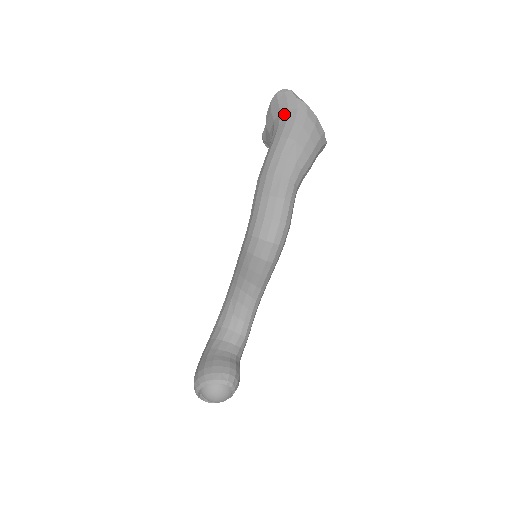
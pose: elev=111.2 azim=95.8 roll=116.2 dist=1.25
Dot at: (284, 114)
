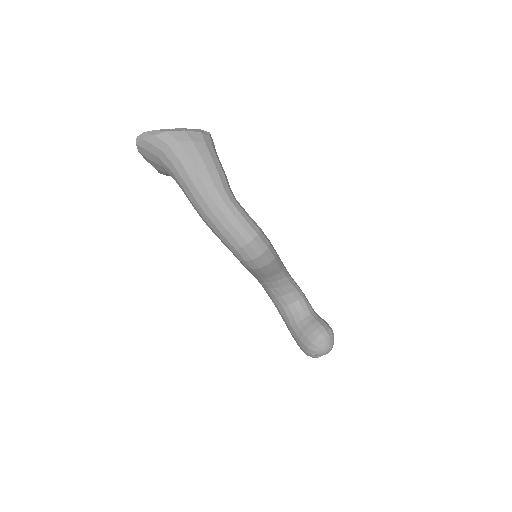
Dot at: (162, 157)
